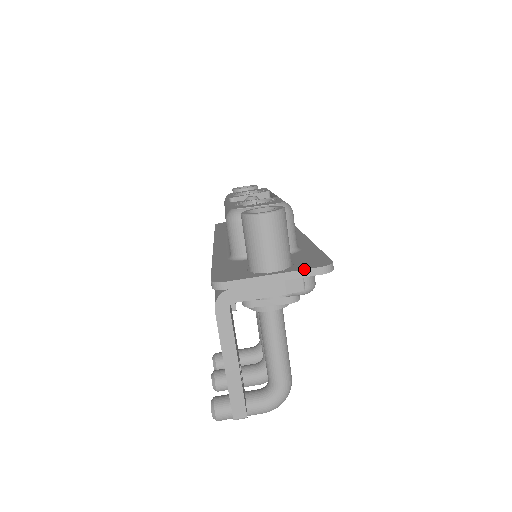
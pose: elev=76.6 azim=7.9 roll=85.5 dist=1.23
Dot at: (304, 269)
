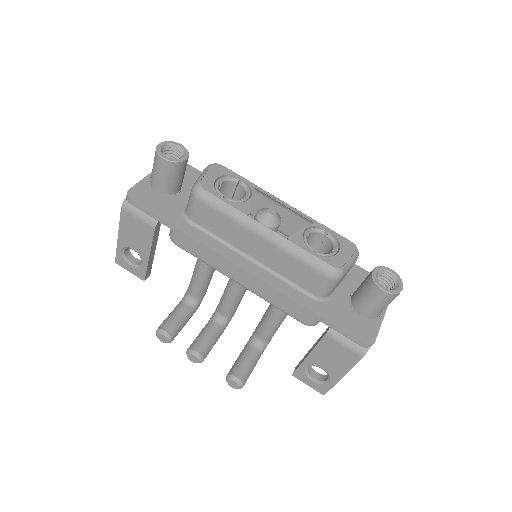
Dot at: occluded
